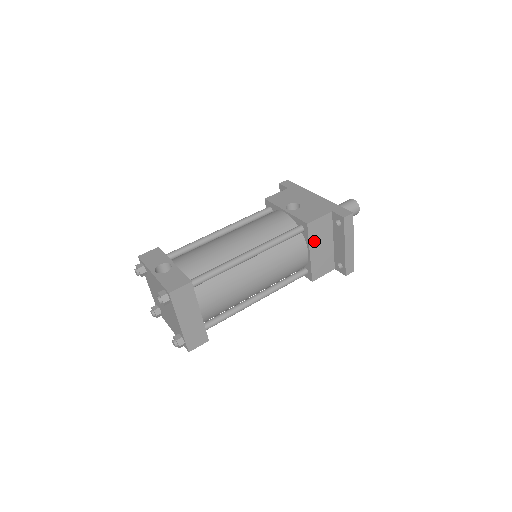
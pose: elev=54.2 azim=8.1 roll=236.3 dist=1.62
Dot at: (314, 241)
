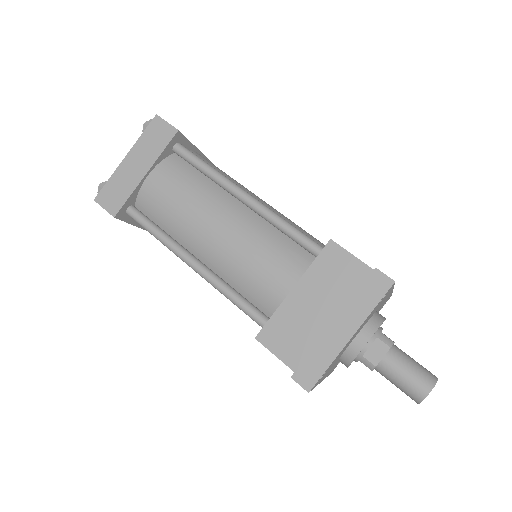
Dot at: (315, 279)
